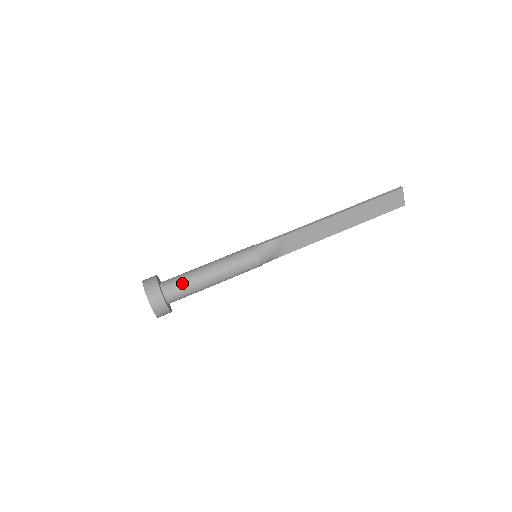
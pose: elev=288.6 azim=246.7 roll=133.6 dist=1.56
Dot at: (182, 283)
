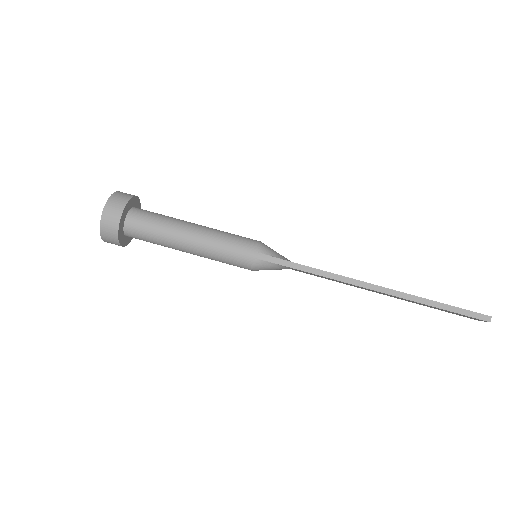
Dot at: (150, 238)
